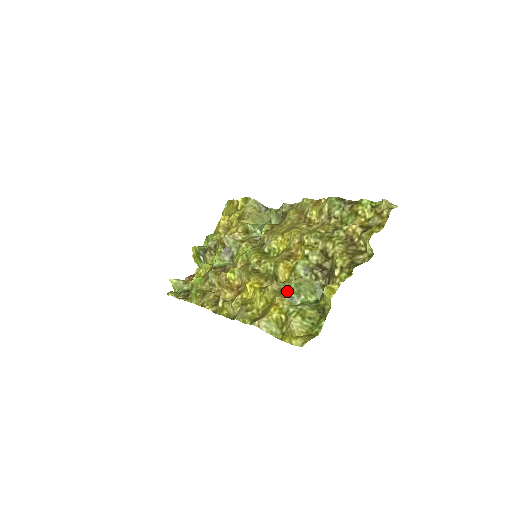
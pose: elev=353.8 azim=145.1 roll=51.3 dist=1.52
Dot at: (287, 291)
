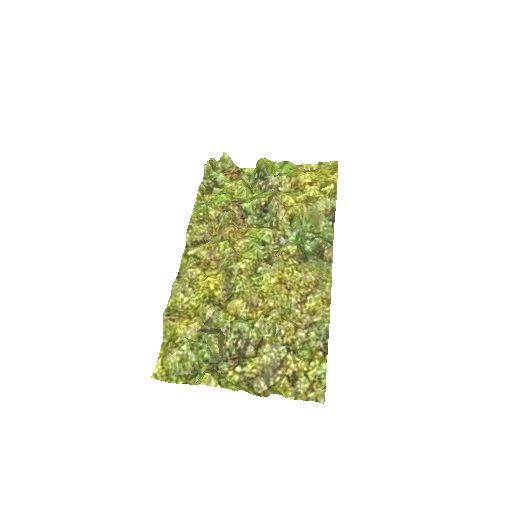
Dot at: (213, 323)
